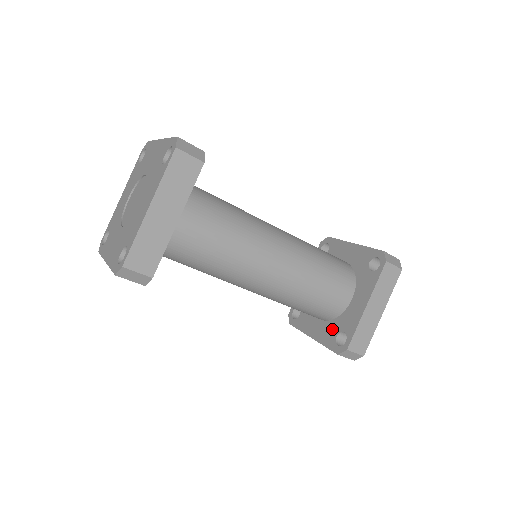
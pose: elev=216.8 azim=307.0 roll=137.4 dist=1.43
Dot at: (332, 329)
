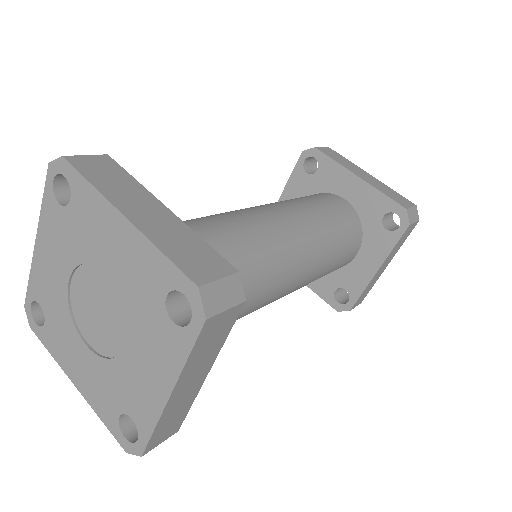
Dot at: (328, 281)
